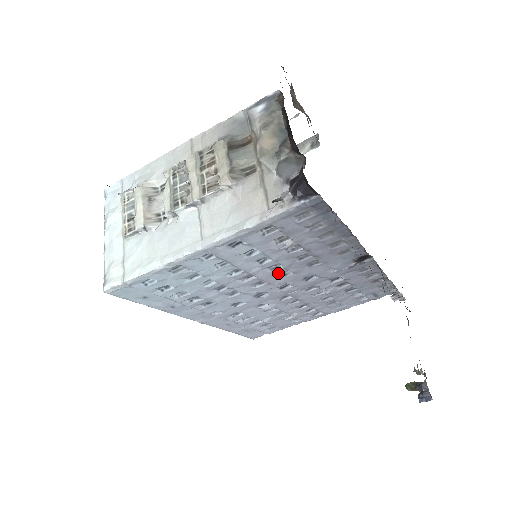
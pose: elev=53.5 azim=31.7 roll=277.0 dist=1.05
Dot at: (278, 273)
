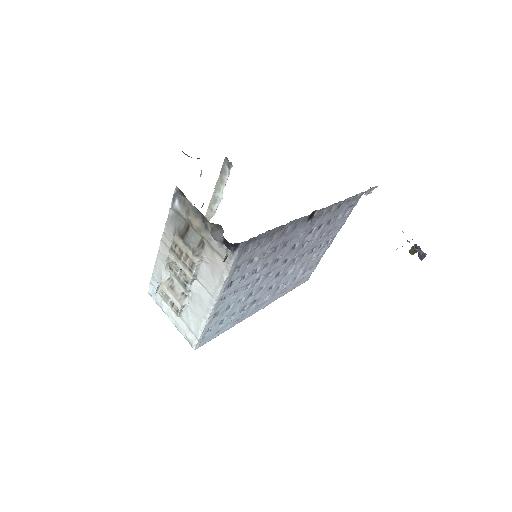
Dot at: (272, 264)
